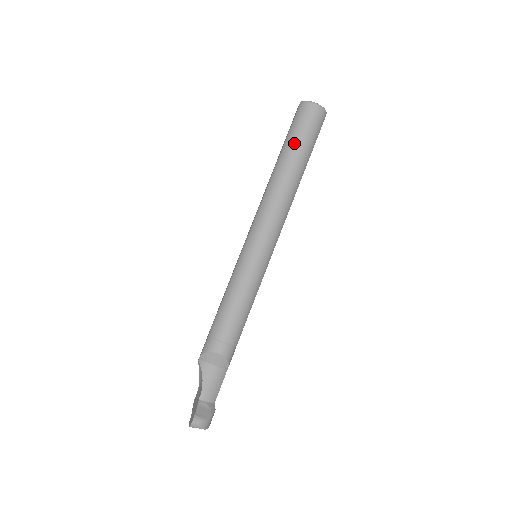
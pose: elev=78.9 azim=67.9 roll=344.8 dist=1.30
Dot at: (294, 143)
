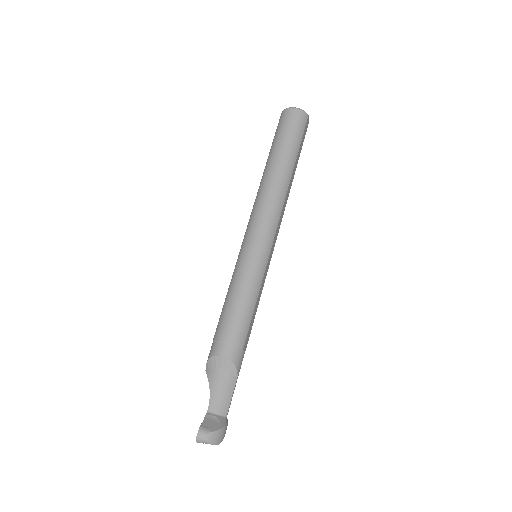
Dot at: (278, 144)
